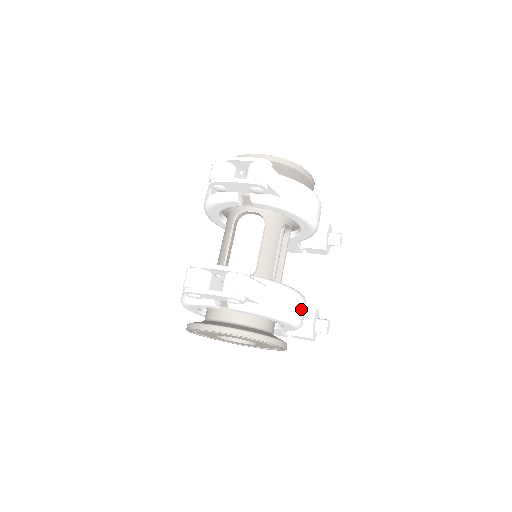
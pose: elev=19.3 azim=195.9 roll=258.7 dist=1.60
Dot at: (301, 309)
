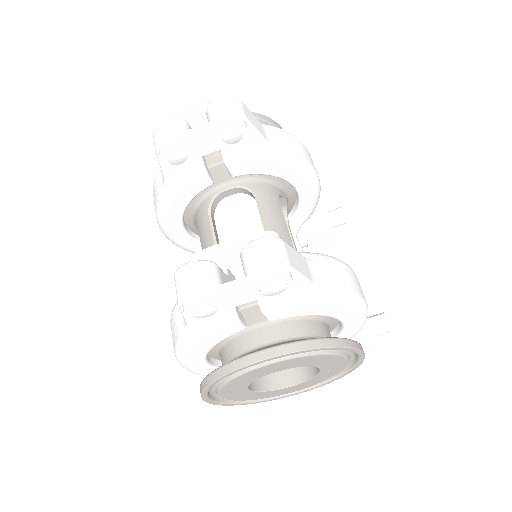
Dot at: (360, 288)
